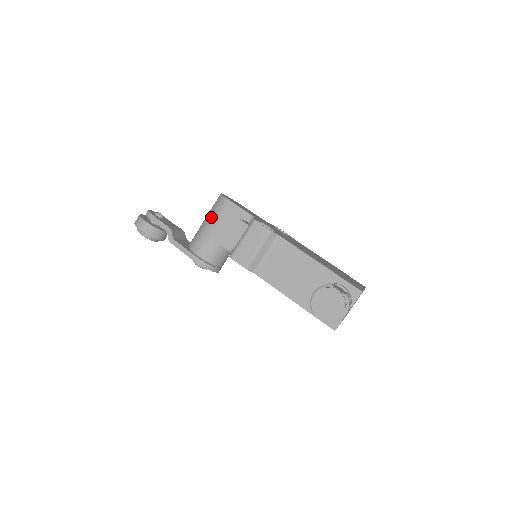
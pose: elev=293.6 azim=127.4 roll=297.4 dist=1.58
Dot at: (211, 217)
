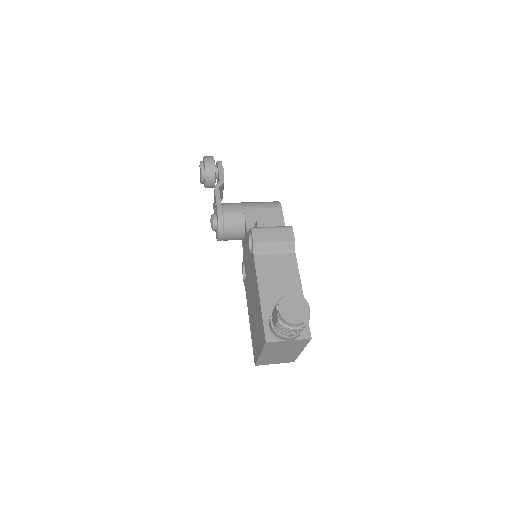
Dot at: (259, 203)
